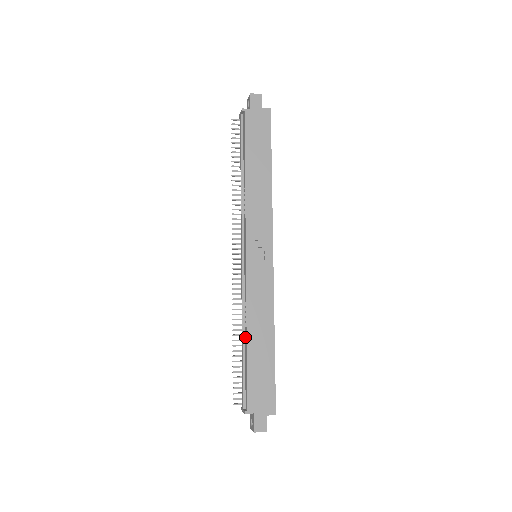
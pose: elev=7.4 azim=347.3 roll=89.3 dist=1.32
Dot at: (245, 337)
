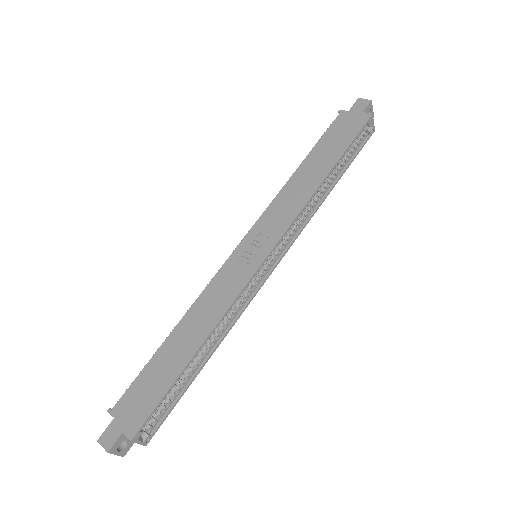
Dot at: (177, 330)
